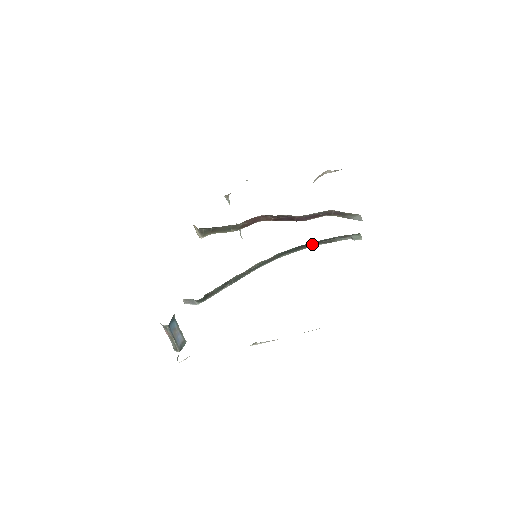
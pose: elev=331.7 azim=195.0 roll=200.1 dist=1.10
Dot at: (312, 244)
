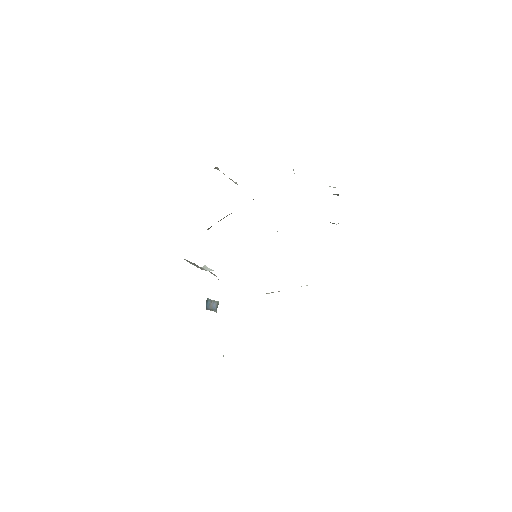
Dot at: occluded
